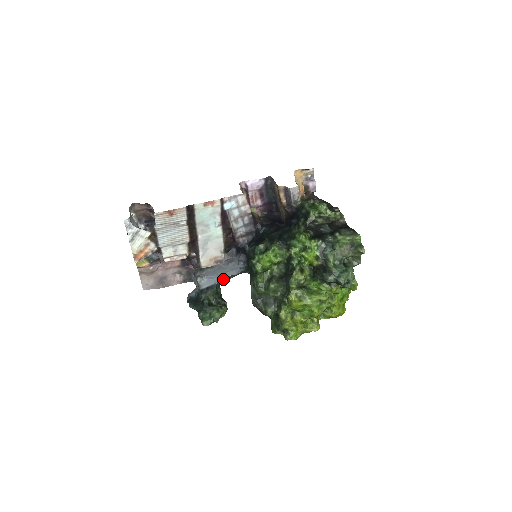
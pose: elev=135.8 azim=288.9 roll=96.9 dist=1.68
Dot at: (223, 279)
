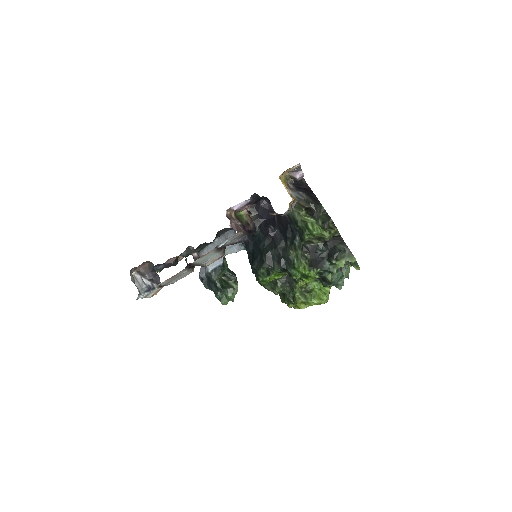
Dot at: occluded
